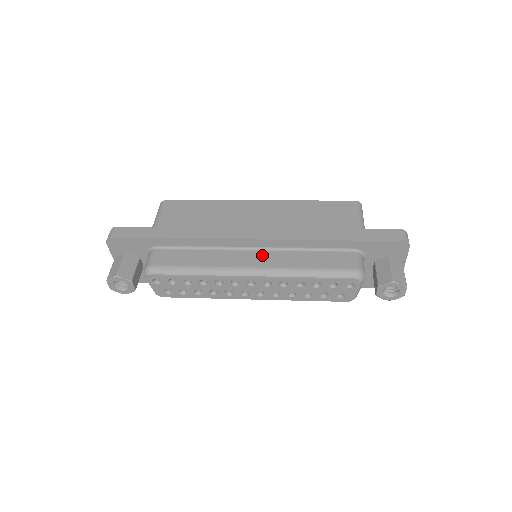
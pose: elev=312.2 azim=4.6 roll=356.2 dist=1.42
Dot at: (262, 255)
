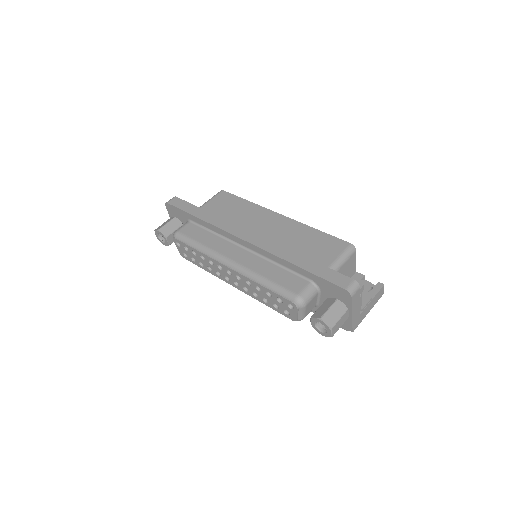
Dot at: (246, 255)
